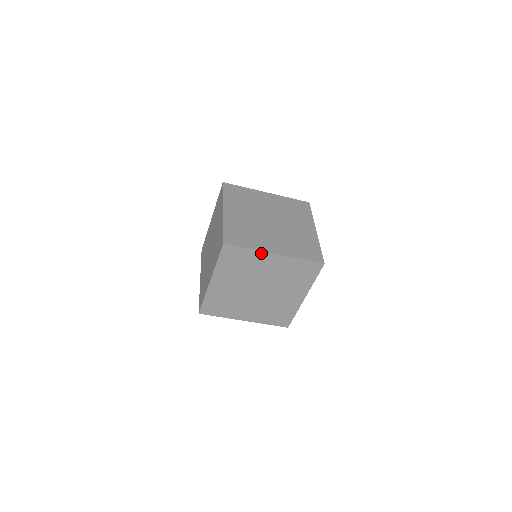
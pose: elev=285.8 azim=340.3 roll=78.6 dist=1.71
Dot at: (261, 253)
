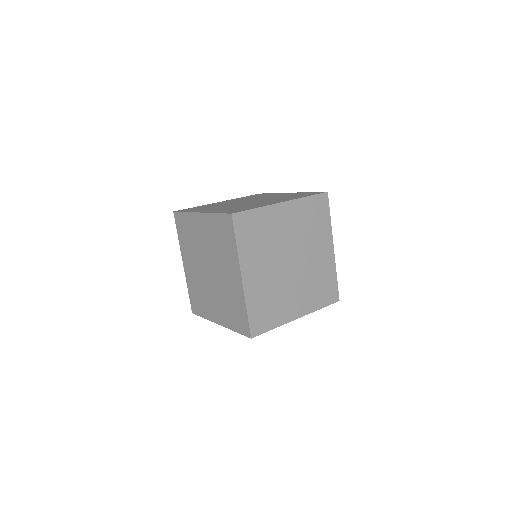
Dot at: (271, 208)
